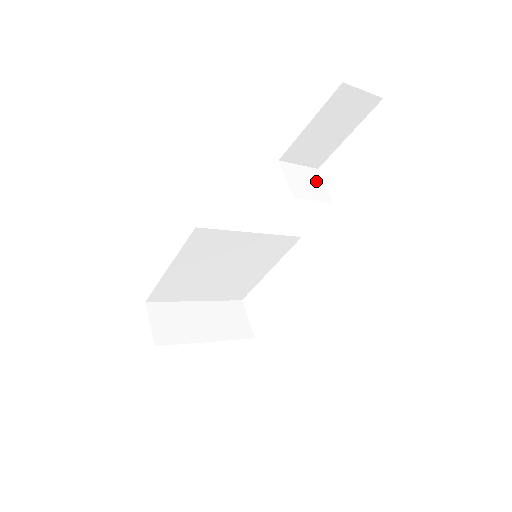
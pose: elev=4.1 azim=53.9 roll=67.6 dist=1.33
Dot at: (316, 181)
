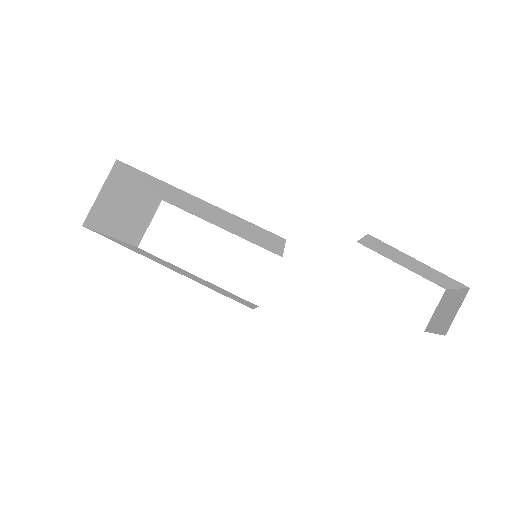
Dot at: occluded
